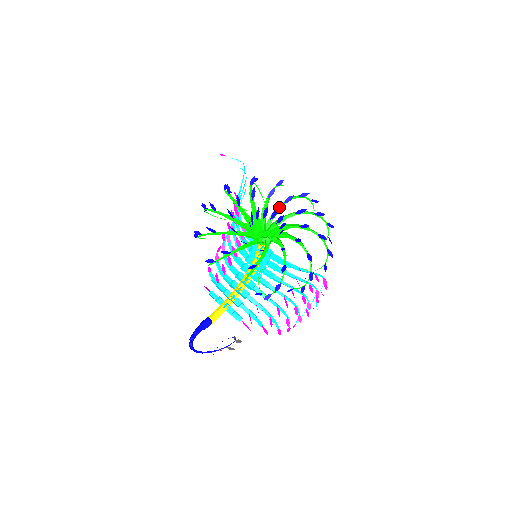
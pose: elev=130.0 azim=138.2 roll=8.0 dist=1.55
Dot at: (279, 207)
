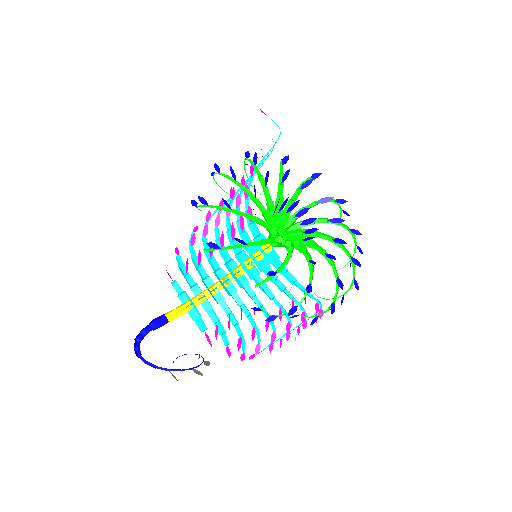
Dot at: (309, 205)
